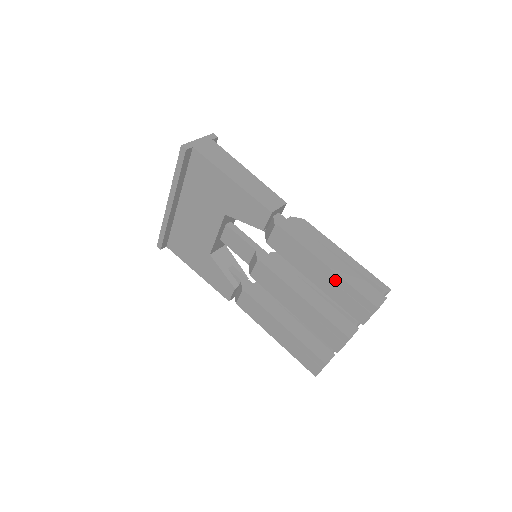
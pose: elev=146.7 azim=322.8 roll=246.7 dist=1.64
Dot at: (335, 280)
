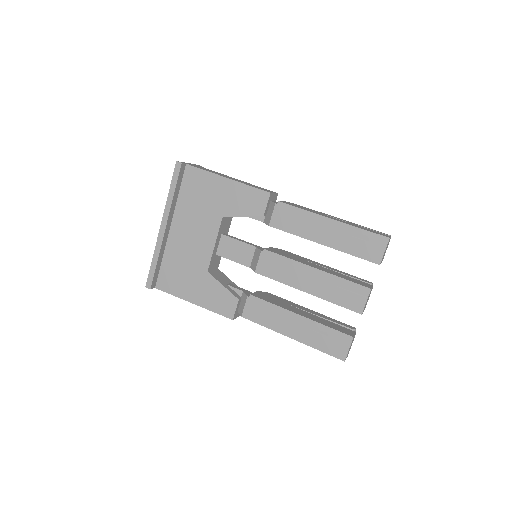
Dot at: (343, 230)
